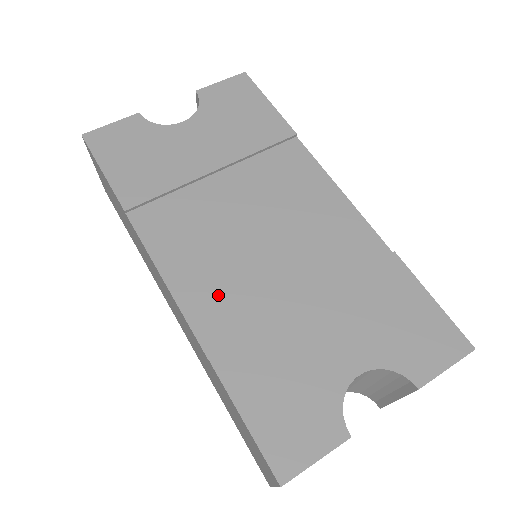
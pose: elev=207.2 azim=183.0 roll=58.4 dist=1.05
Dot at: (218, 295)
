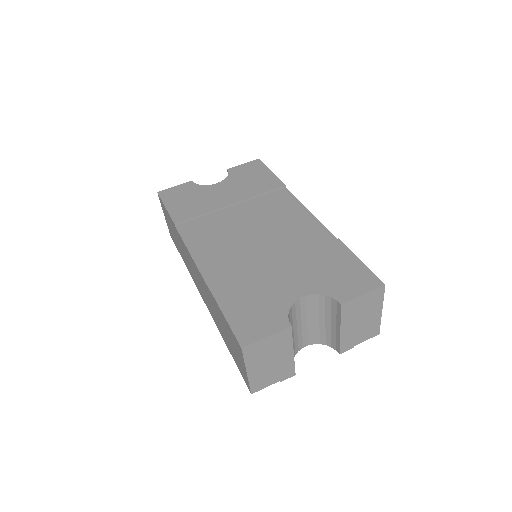
Dot at: (222, 261)
